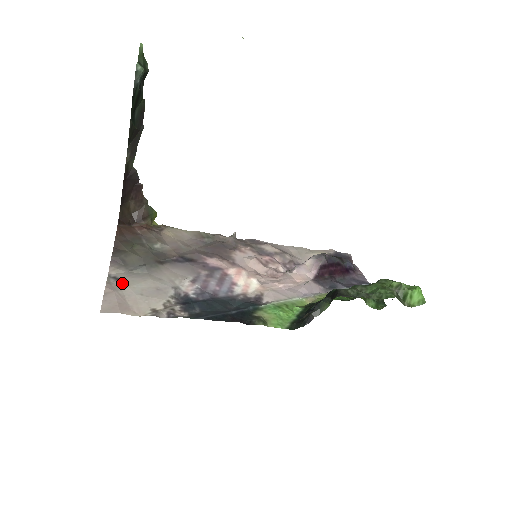
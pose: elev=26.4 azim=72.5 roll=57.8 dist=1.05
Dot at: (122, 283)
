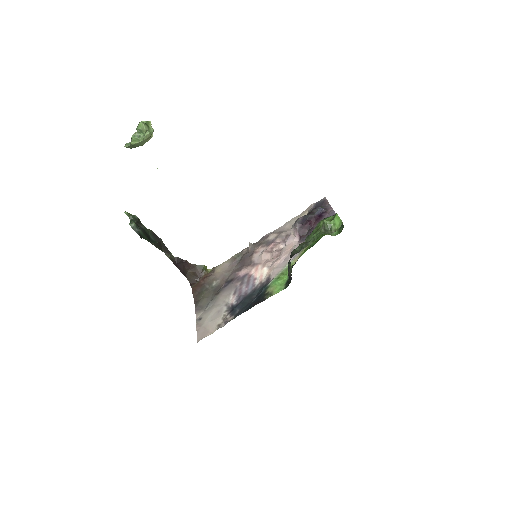
Dot at: (203, 320)
